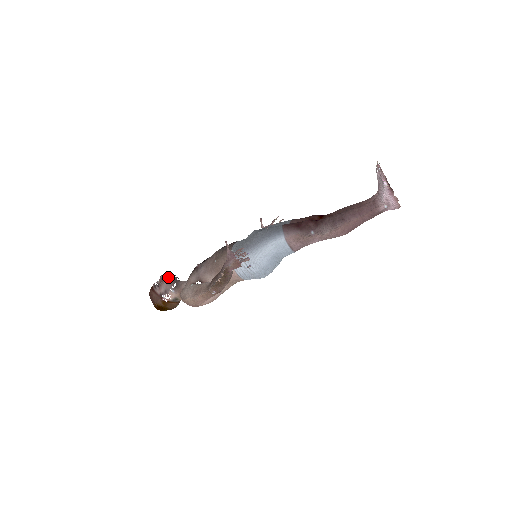
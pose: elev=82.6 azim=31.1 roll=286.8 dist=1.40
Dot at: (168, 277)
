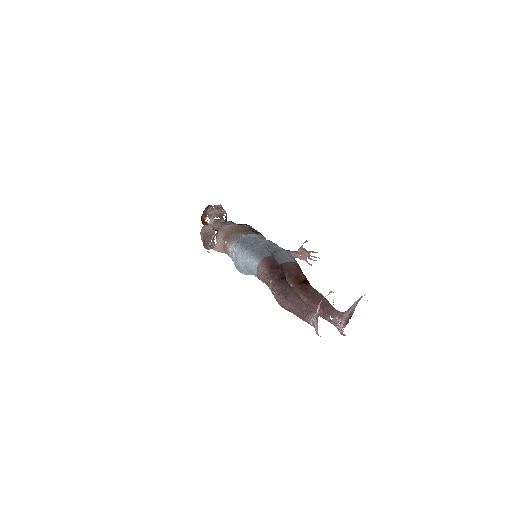
Dot at: (221, 210)
